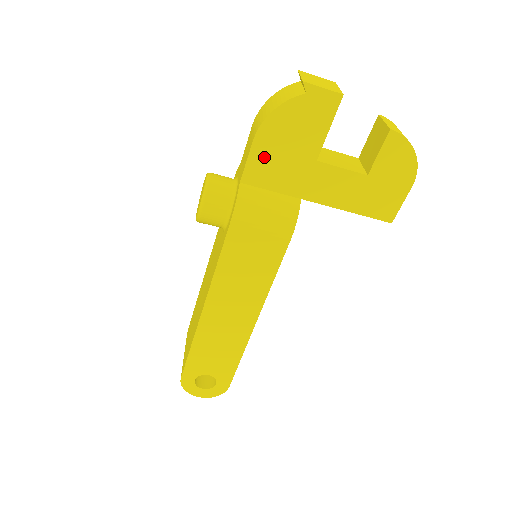
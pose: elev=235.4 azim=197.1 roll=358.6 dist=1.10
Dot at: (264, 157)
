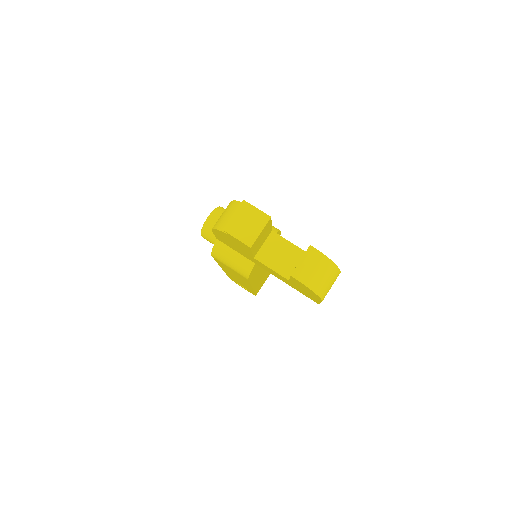
Dot at: (223, 239)
